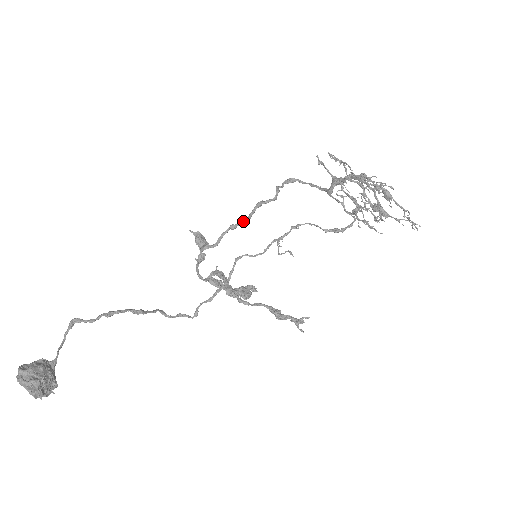
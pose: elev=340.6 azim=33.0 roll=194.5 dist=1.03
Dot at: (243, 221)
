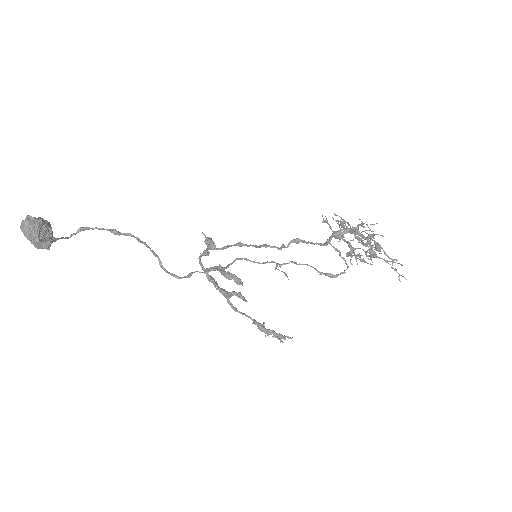
Dot at: (250, 244)
